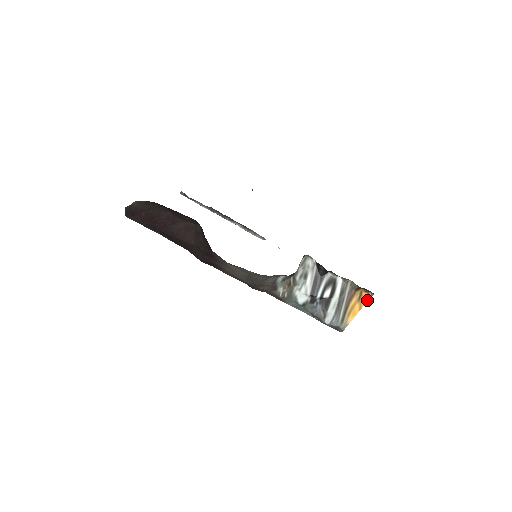
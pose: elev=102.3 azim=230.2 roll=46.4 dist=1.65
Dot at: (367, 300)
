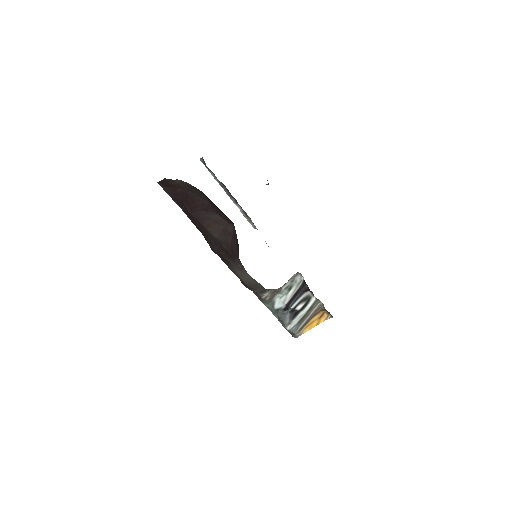
Dot at: occluded
